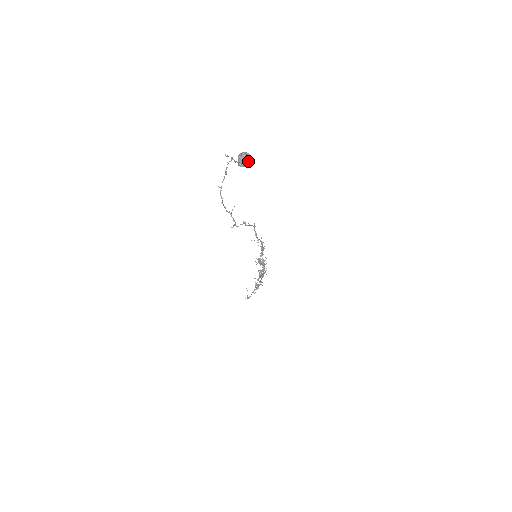
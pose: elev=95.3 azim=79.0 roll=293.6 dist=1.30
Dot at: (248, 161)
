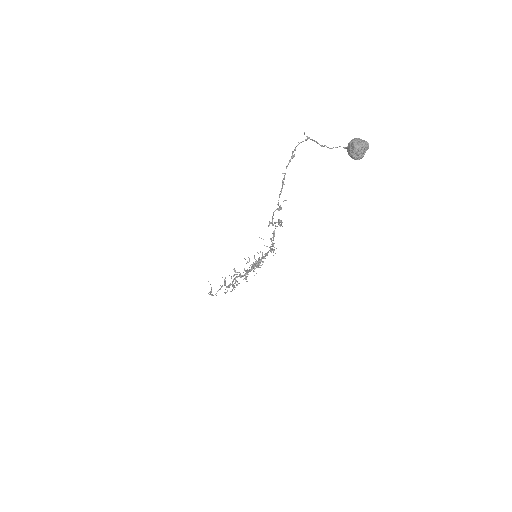
Dot at: (364, 153)
